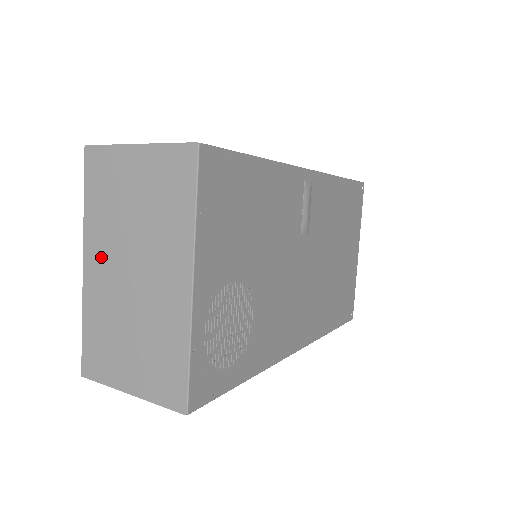
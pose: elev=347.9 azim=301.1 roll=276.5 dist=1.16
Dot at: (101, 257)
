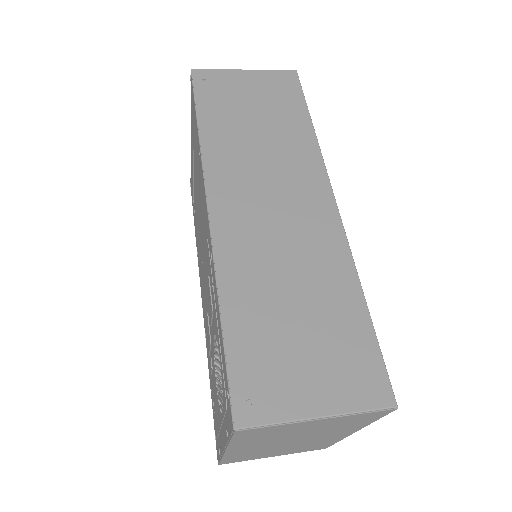
Dot at: (252, 447)
